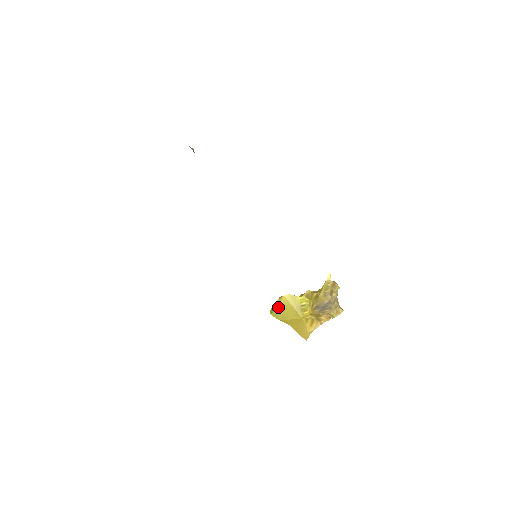
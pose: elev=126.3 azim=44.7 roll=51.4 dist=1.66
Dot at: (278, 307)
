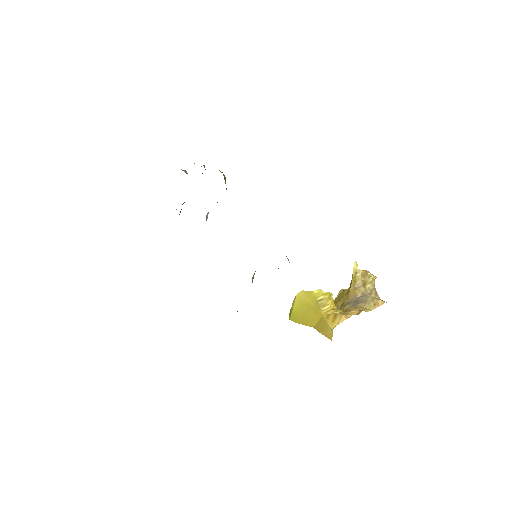
Dot at: (294, 309)
